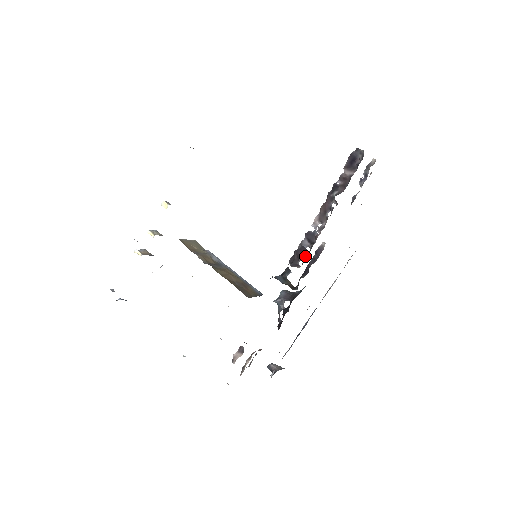
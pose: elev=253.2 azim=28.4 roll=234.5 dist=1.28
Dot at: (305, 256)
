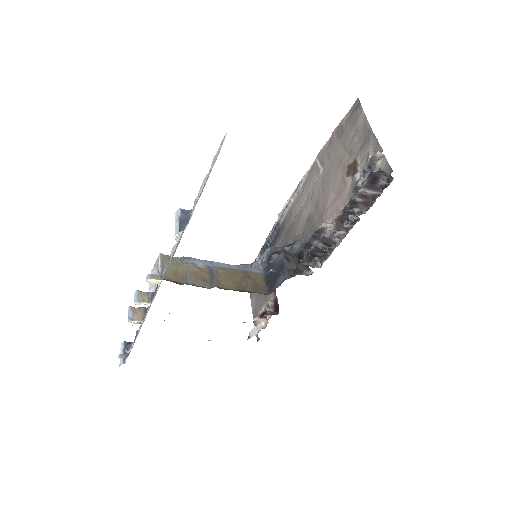
Dot at: (323, 256)
